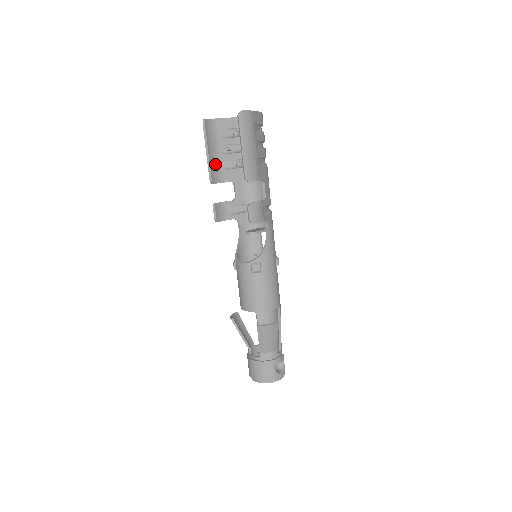
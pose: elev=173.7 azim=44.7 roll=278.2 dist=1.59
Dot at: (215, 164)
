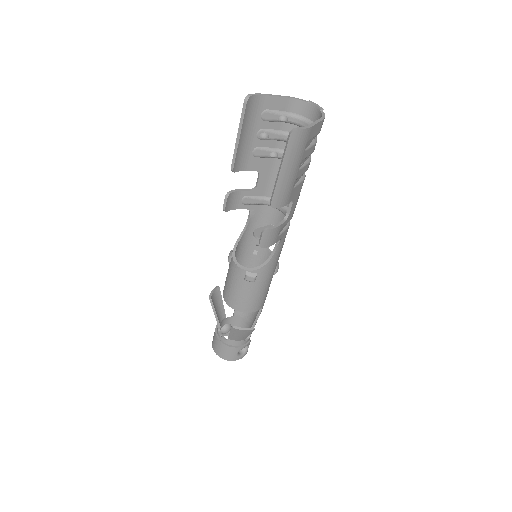
Dot at: (244, 150)
